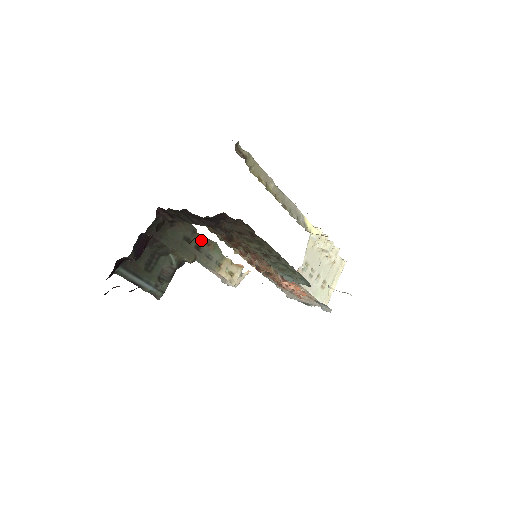
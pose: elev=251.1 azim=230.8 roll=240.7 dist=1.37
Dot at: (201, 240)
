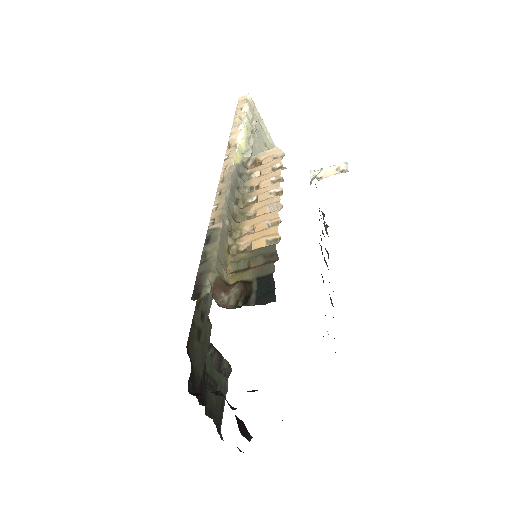
Dot at: (197, 311)
